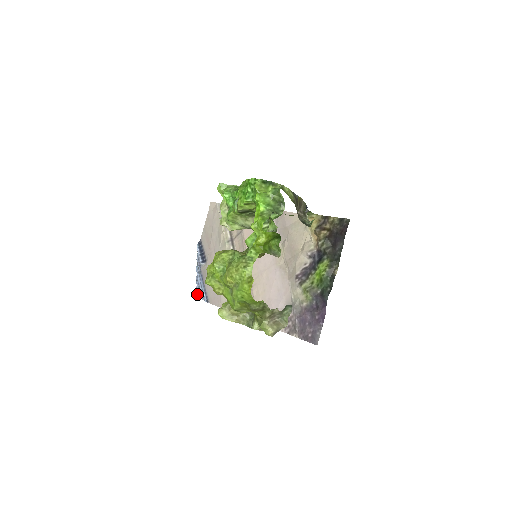
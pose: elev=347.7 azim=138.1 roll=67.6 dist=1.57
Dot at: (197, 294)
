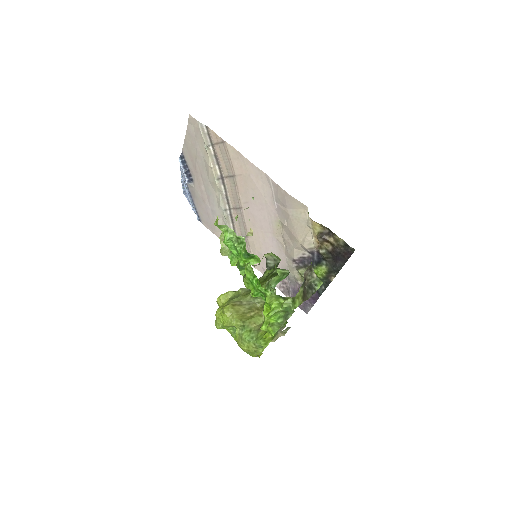
Dot at: (185, 194)
